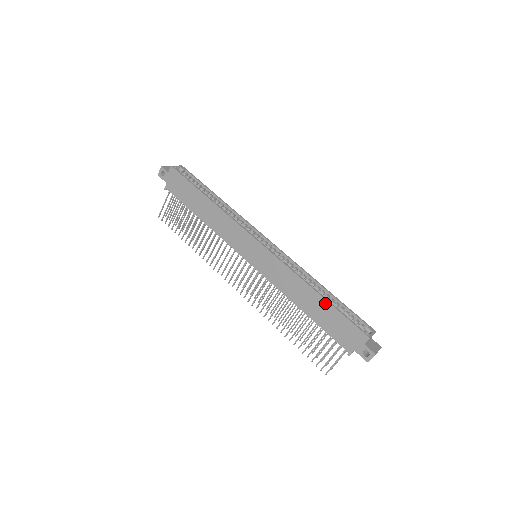
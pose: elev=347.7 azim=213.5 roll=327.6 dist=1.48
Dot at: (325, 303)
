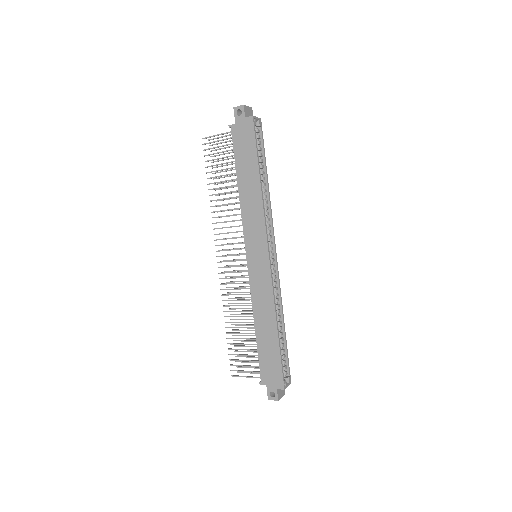
Dot at: (276, 341)
